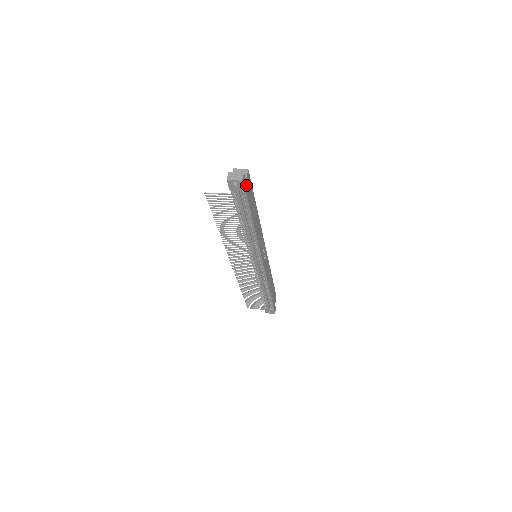
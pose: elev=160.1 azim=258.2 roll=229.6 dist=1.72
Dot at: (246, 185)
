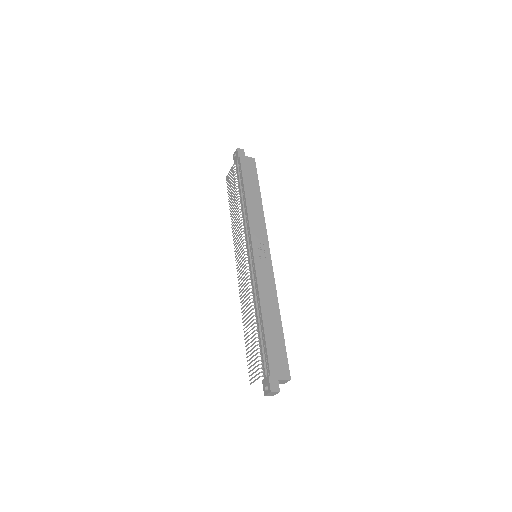
Dot at: (244, 159)
